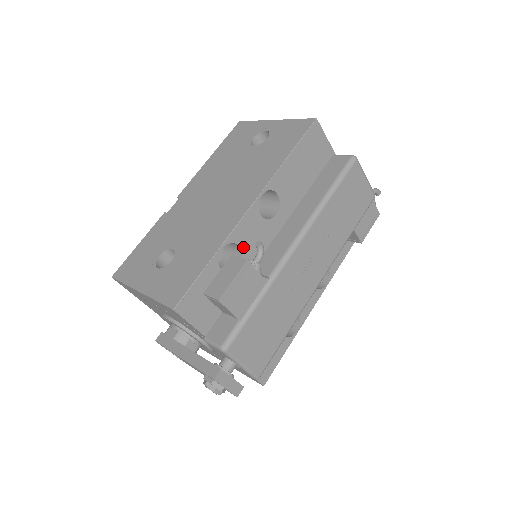
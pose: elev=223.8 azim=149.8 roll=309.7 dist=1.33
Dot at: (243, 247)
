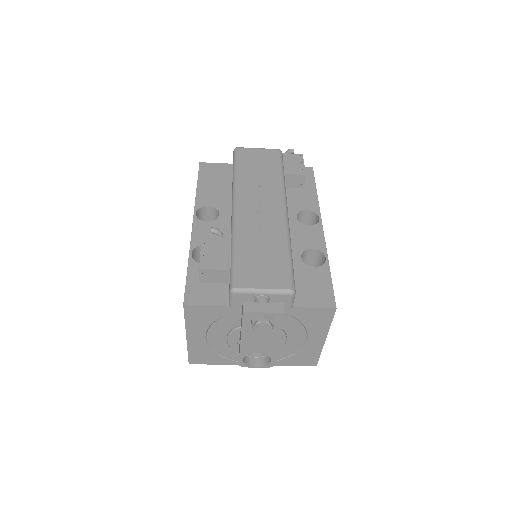
Dot at: occluded
